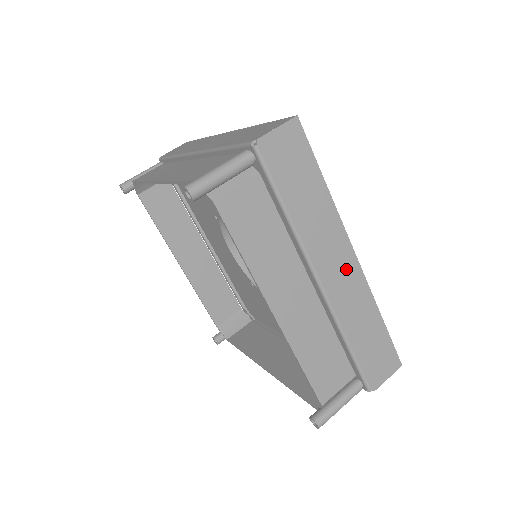
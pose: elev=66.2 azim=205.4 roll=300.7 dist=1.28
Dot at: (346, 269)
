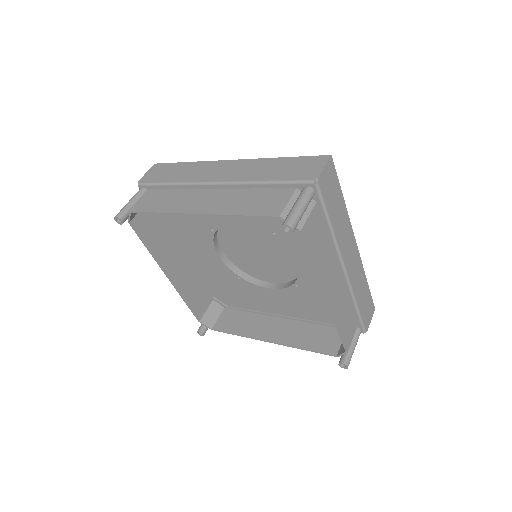
Dot at: (354, 255)
